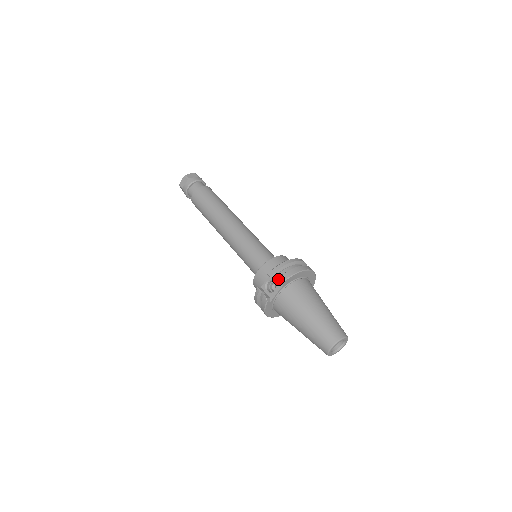
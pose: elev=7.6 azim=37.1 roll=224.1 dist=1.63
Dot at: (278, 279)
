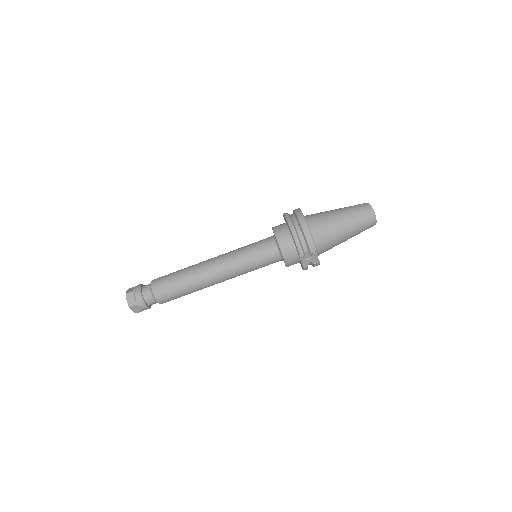
Dot at: (311, 250)
